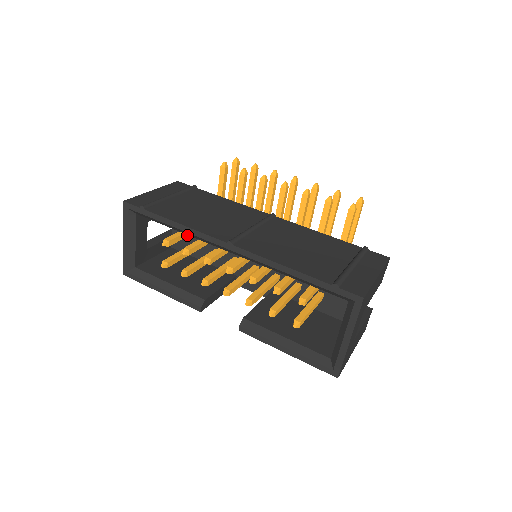
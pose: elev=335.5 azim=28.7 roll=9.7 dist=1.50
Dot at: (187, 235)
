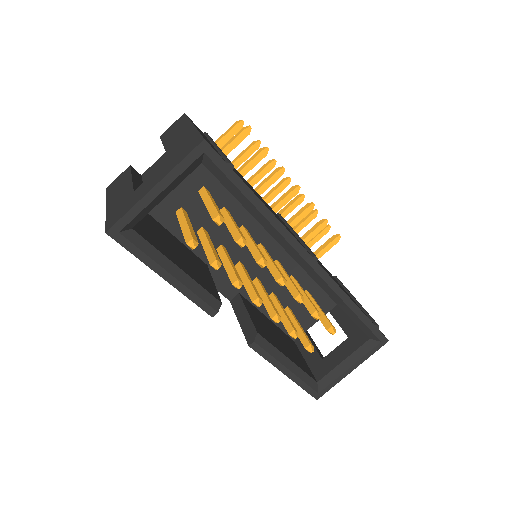
Dot at: occluded
